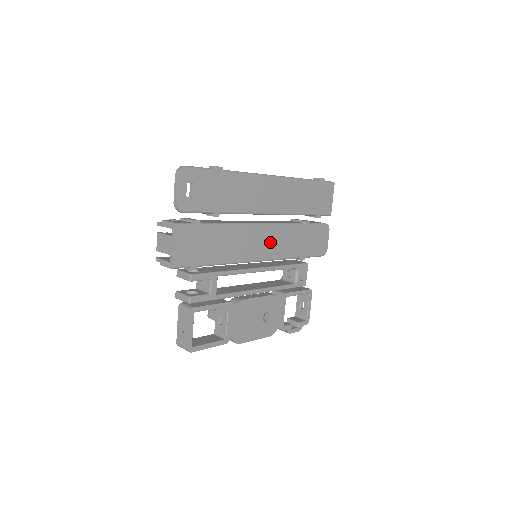
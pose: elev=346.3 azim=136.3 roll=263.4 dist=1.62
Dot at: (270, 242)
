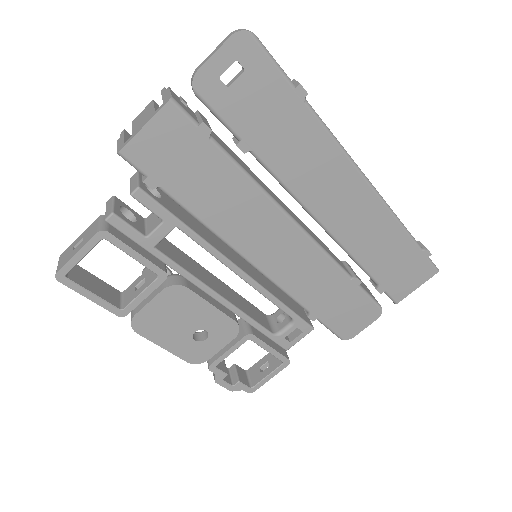
Dot at: (287, 256)
